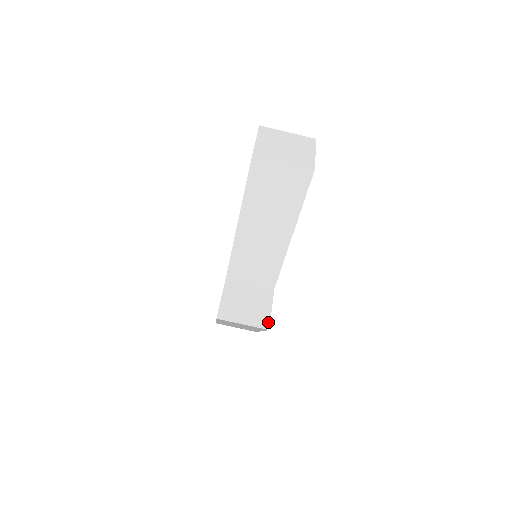
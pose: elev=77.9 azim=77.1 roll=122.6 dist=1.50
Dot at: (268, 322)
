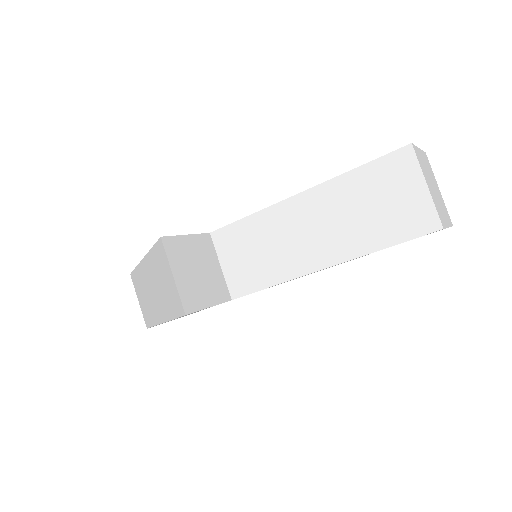
Dot at: (194, 309)
